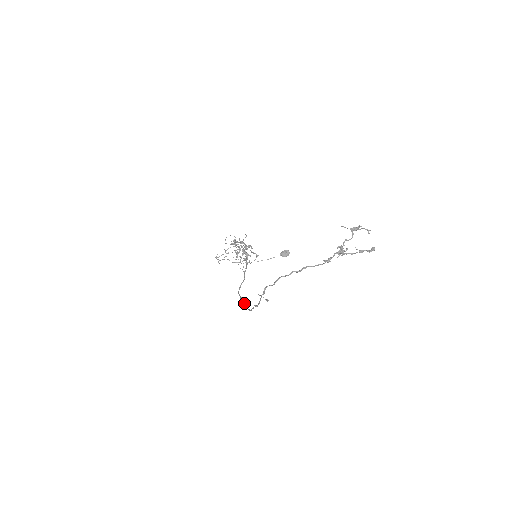
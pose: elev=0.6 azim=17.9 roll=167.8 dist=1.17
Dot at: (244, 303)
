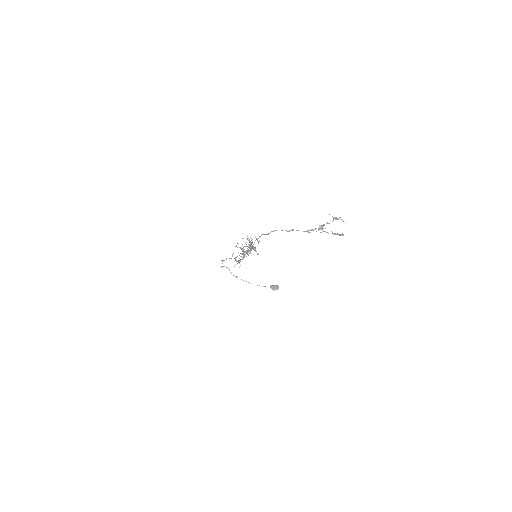
Dot at: occluded
